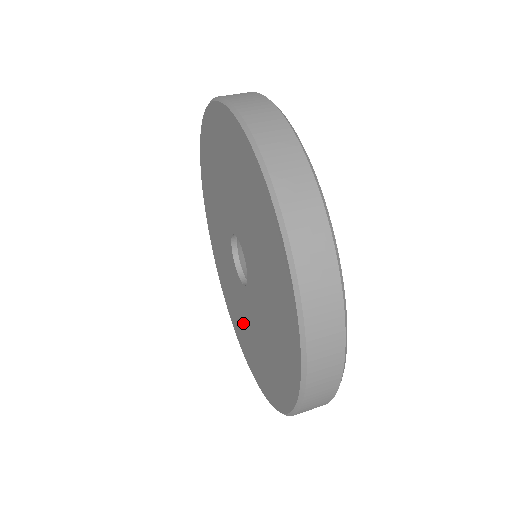
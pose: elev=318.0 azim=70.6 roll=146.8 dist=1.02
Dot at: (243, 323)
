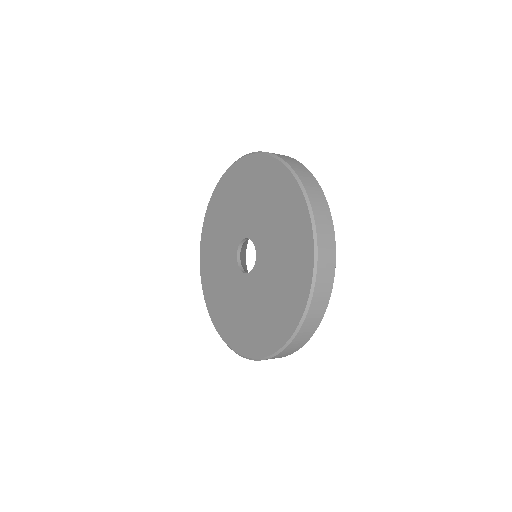
Dot at: (225, 297)
